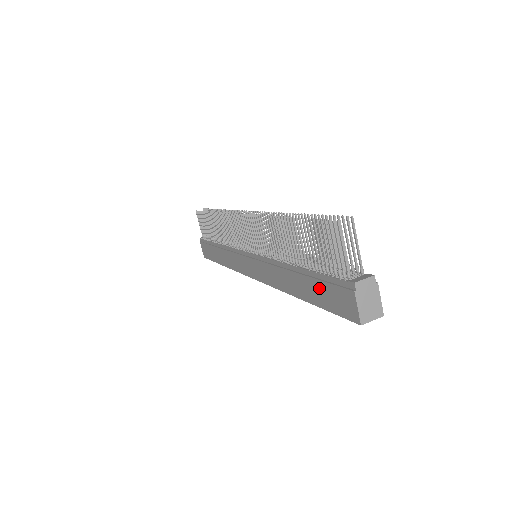
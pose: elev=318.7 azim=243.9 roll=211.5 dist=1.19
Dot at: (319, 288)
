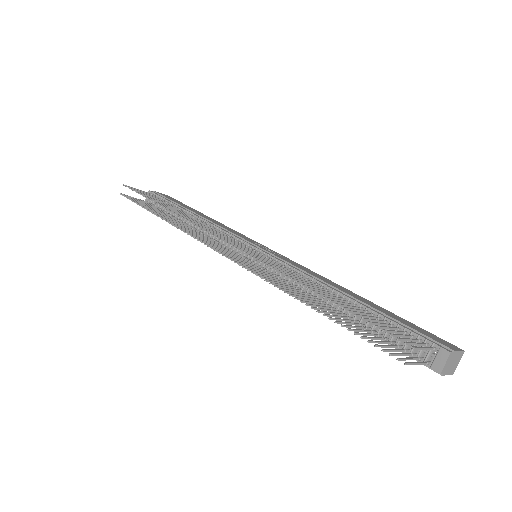
Dot at: occluded
